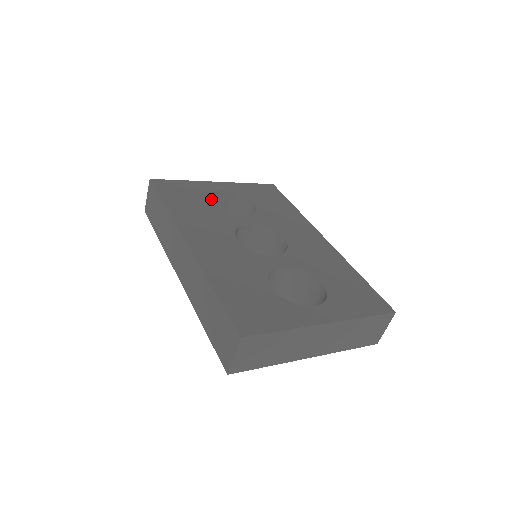
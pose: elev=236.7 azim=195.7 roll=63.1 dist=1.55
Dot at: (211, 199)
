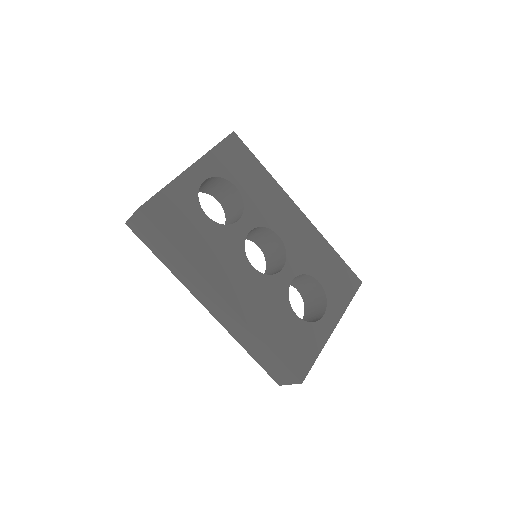
Dot at: occluded
